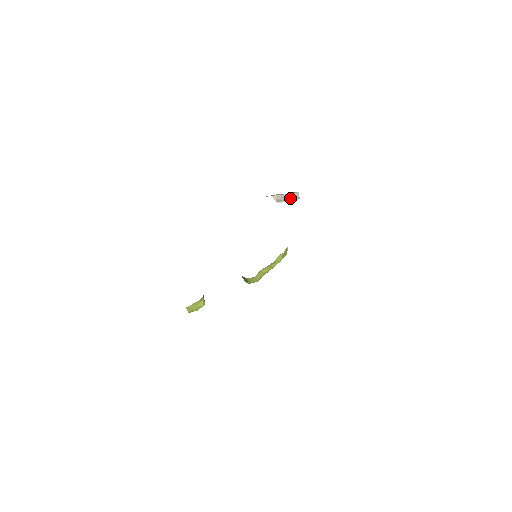
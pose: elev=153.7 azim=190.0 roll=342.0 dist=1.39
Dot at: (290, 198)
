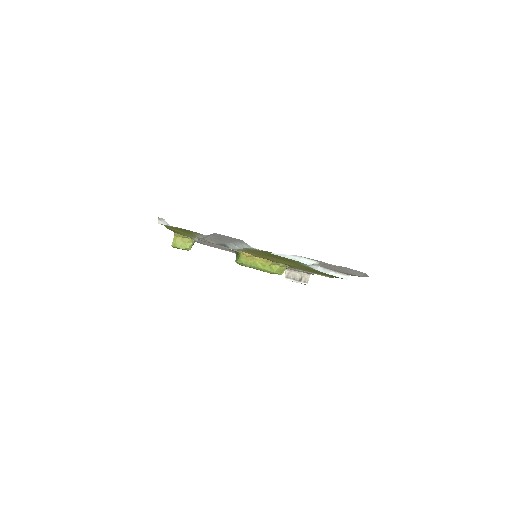
Dot at: (300, 279)
